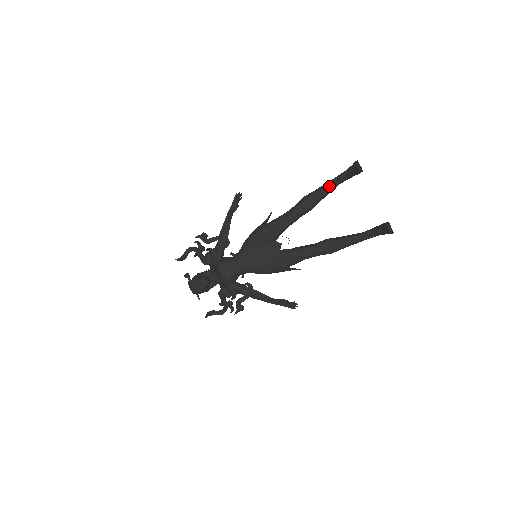
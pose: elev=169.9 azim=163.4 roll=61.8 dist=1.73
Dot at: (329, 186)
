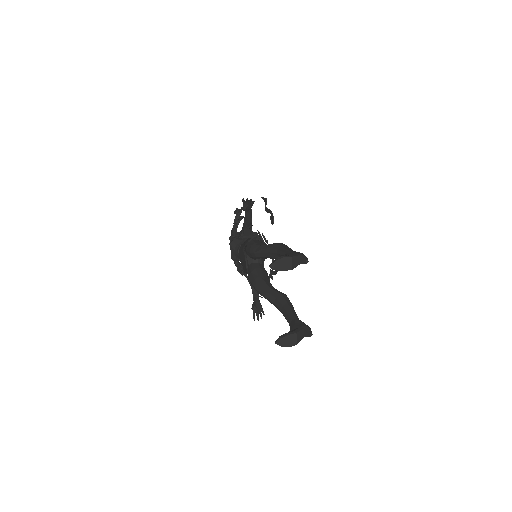
Dot at: (281, 254)
